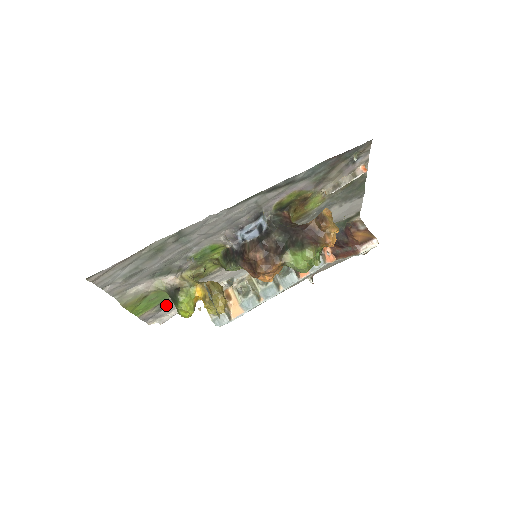
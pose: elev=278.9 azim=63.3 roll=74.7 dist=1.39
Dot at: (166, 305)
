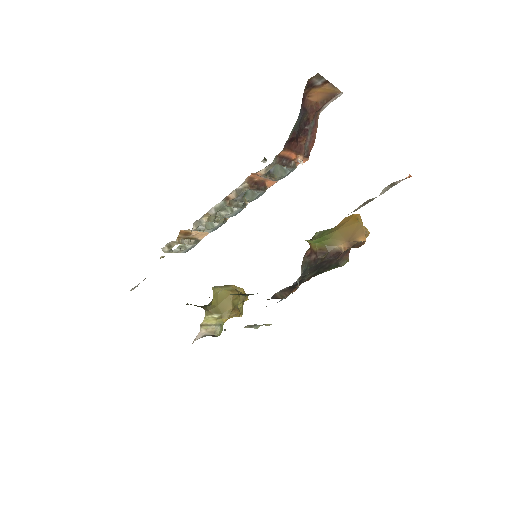
Dot at: occluded
